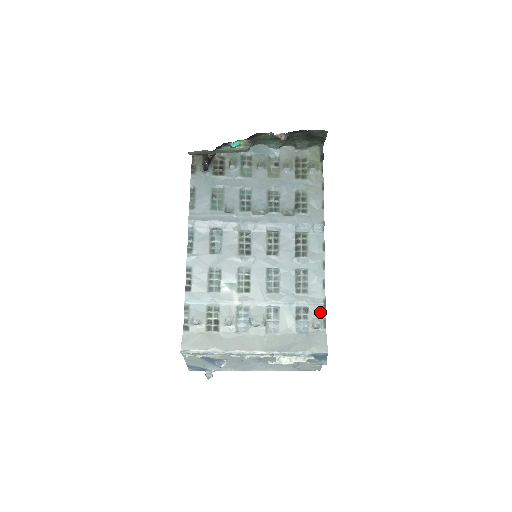
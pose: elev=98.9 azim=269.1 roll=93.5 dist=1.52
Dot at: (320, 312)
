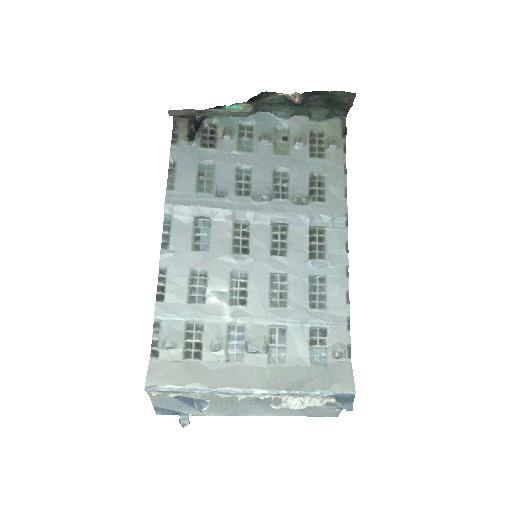
Dot at: (343, 335)
